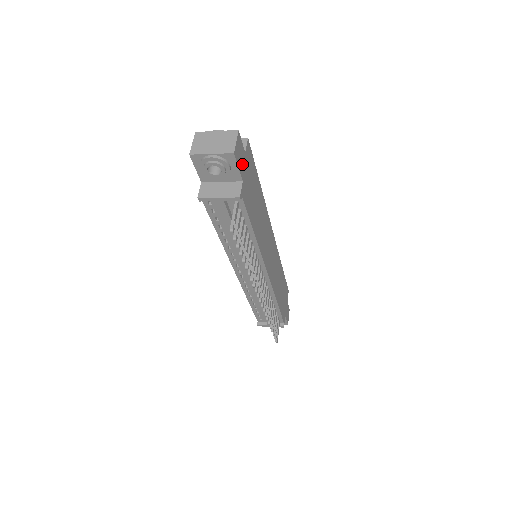
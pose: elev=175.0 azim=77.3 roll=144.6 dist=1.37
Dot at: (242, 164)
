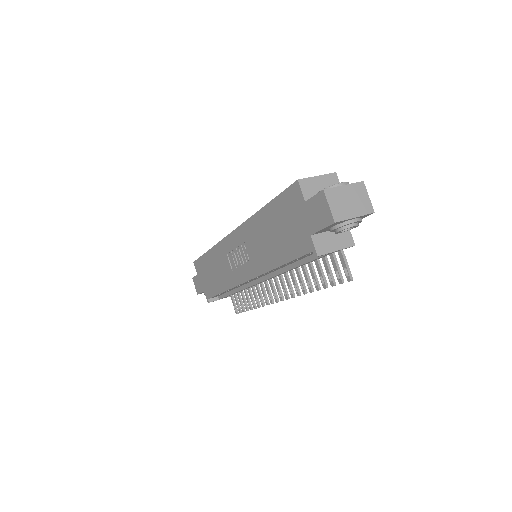
Dot at: occluded
